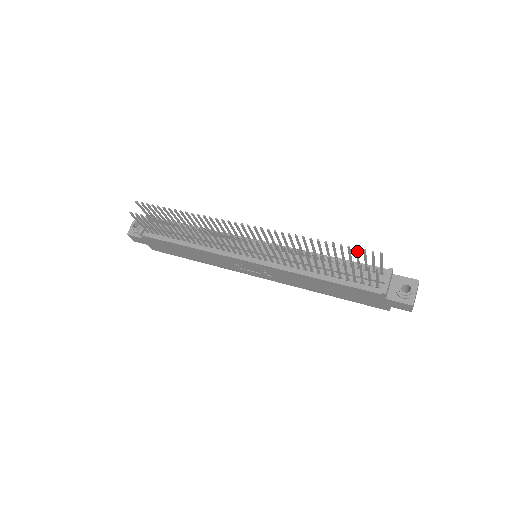
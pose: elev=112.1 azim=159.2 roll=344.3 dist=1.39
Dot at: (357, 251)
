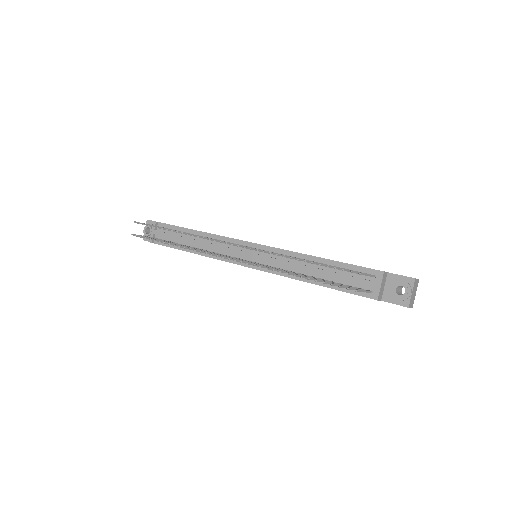
Dot at: occluded
